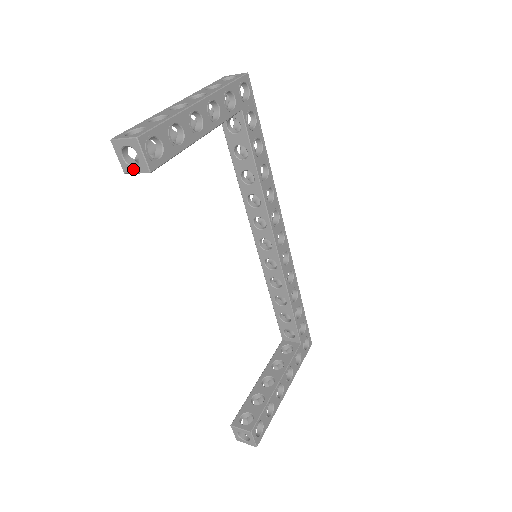
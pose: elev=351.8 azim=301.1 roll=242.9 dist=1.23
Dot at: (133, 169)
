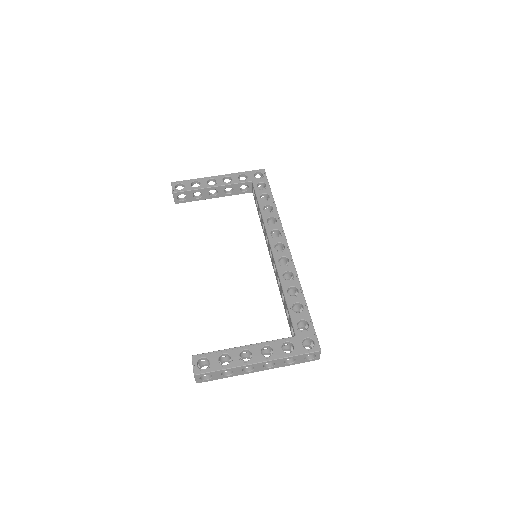
Dot at: (174, 198)
